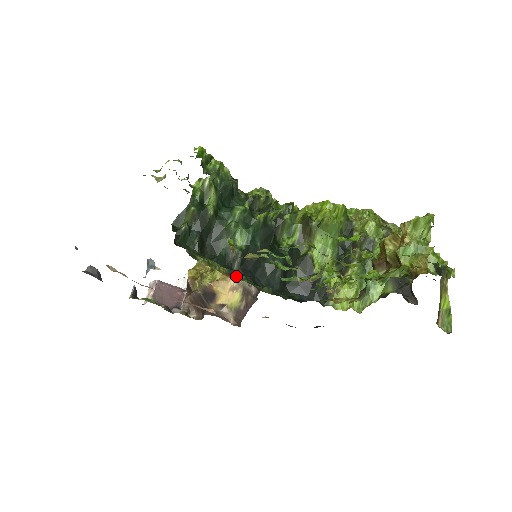
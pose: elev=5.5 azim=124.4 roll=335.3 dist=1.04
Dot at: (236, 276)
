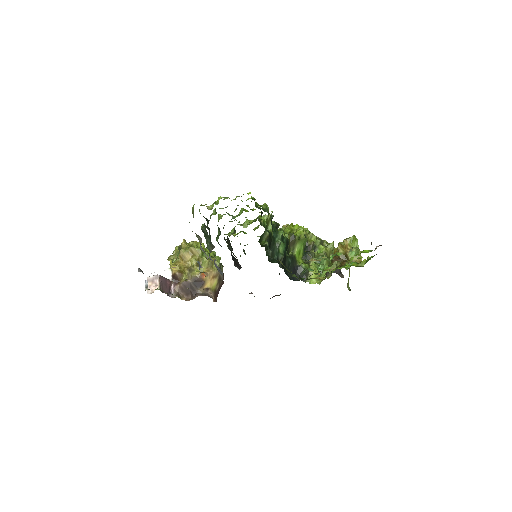
Dot at: (287, 270)
